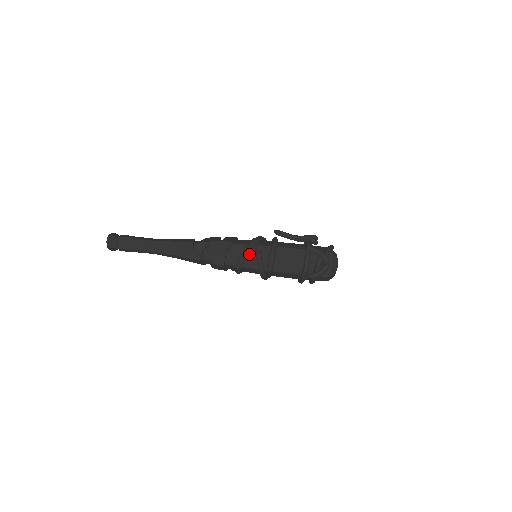
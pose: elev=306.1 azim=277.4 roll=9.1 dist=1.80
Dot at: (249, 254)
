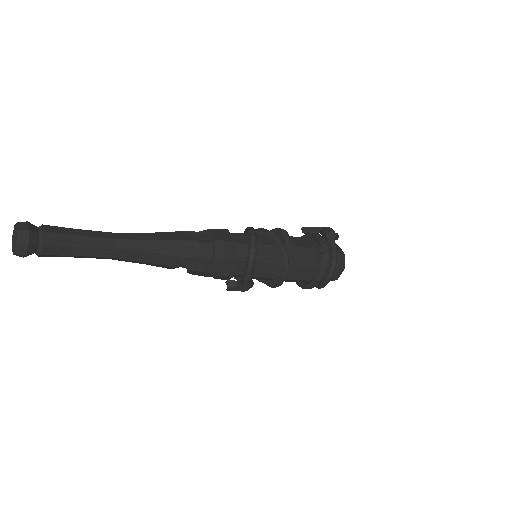
Dot at: occluded
